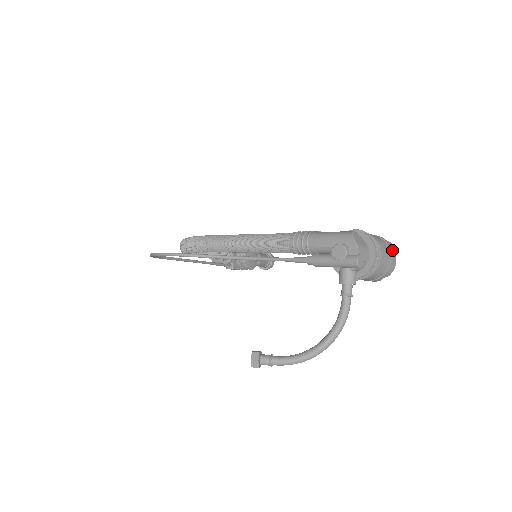
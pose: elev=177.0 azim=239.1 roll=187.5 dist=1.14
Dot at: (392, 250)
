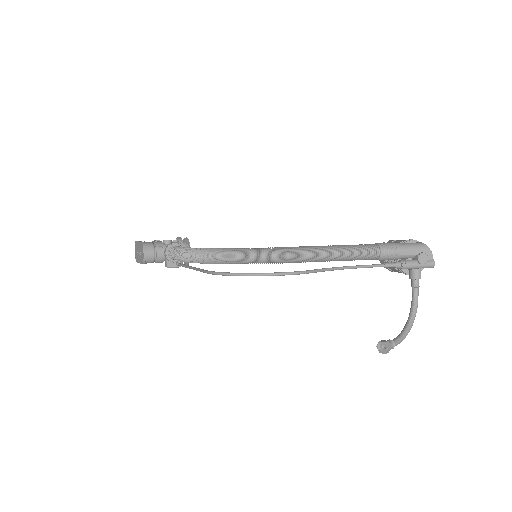
Dot at: occluded
